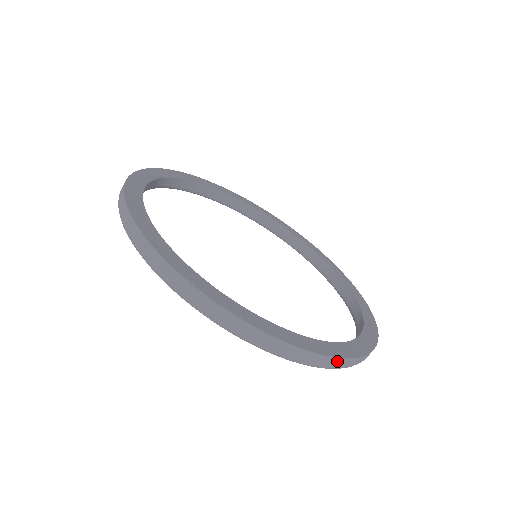
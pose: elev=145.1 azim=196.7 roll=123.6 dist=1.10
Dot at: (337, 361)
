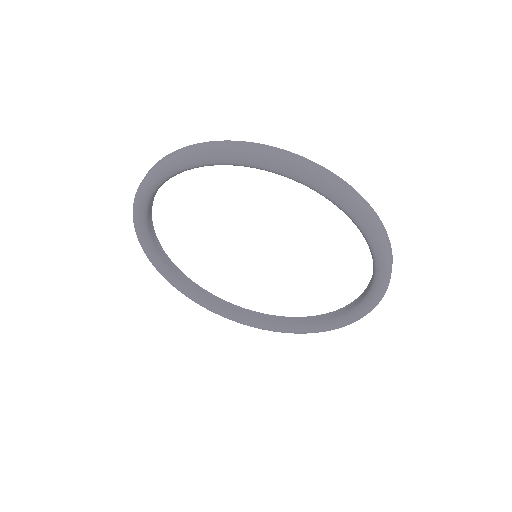
Dot at: occluded
